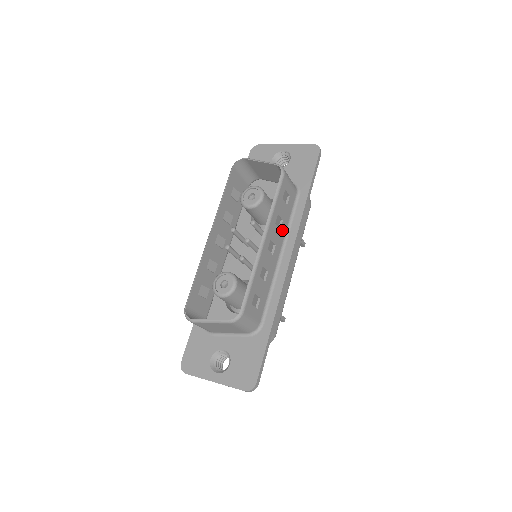
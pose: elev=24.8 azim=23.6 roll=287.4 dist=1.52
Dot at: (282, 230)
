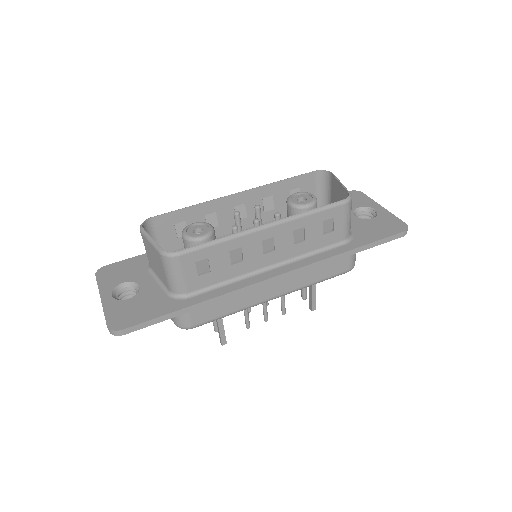
Dot at: (296, 248)
